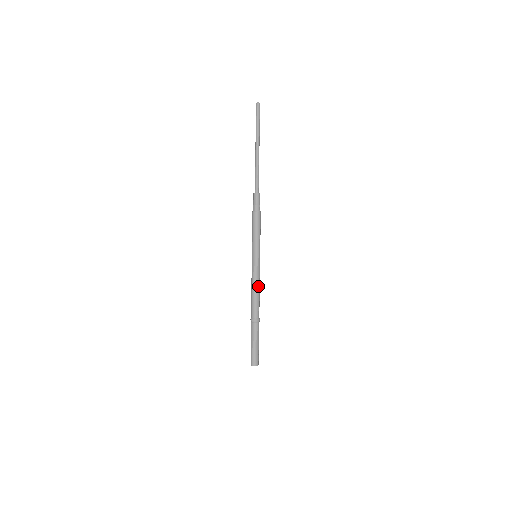
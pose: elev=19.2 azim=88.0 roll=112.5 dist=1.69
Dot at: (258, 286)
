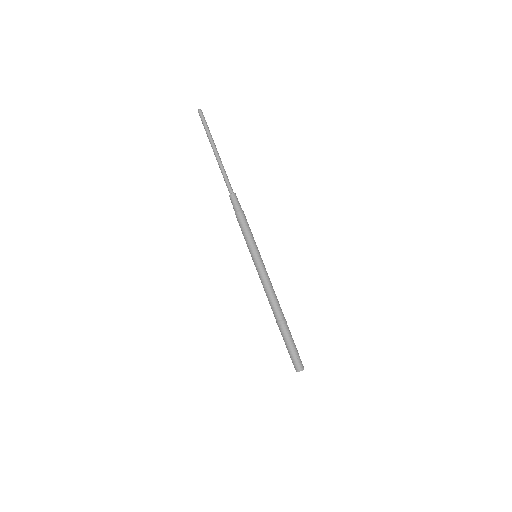
Dot at: (269, 286)
